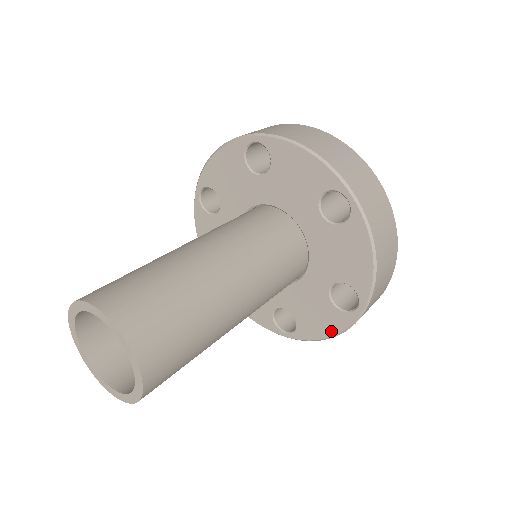
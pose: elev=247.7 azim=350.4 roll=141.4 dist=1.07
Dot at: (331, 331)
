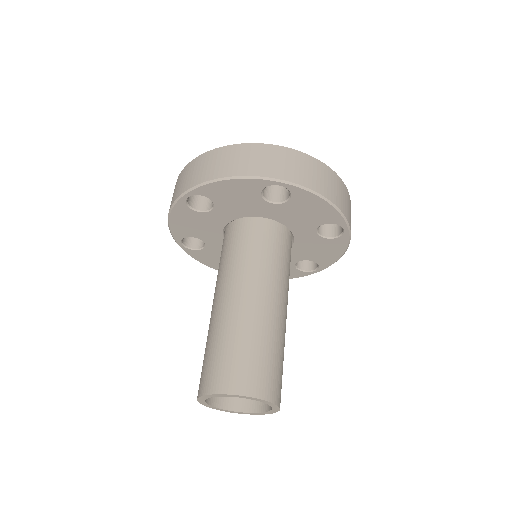
Dot at: (340, 251)
